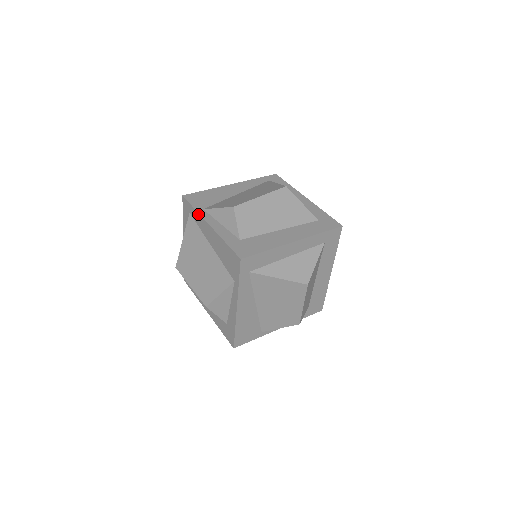
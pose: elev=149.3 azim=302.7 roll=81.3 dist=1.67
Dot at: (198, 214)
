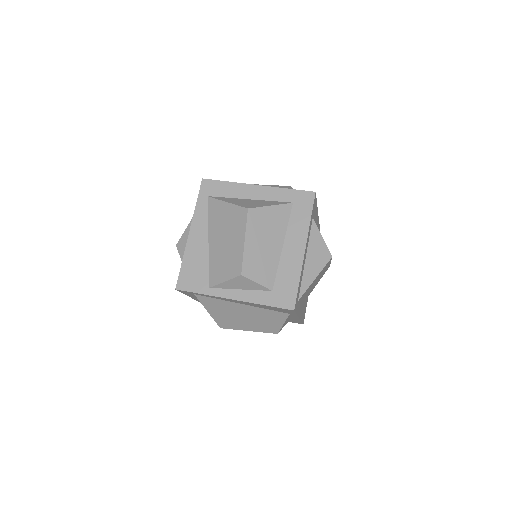
Dot at: occluded
